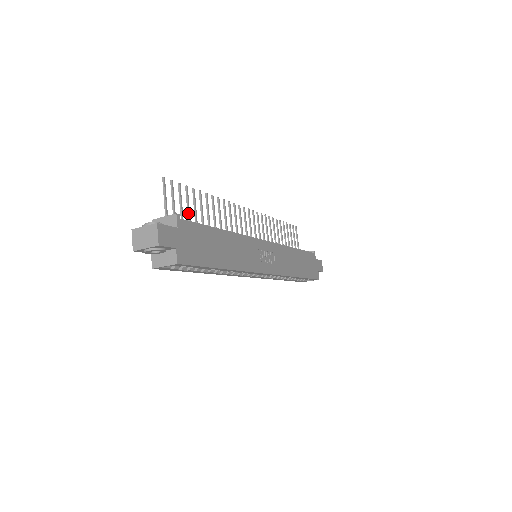
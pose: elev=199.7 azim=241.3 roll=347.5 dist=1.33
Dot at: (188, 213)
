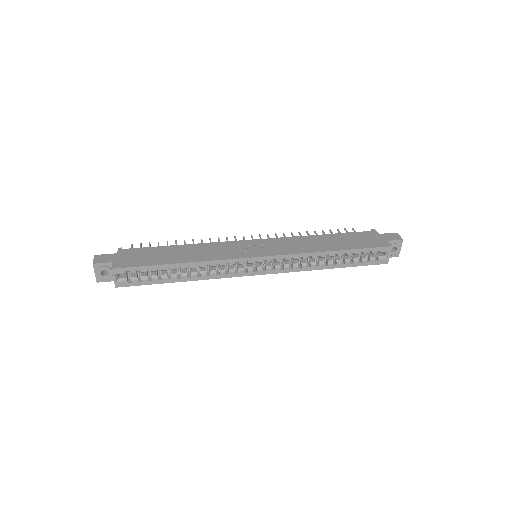
Dot at: occluded
